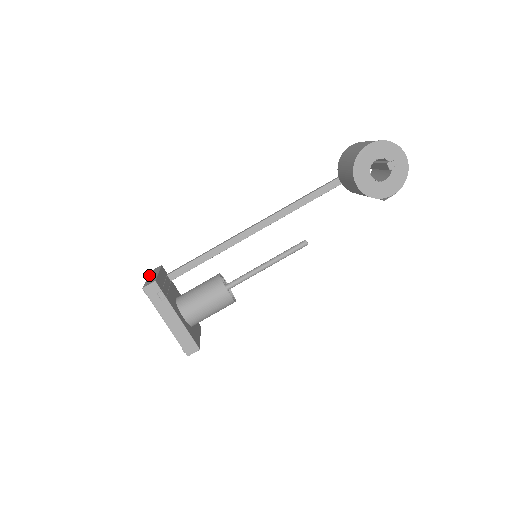
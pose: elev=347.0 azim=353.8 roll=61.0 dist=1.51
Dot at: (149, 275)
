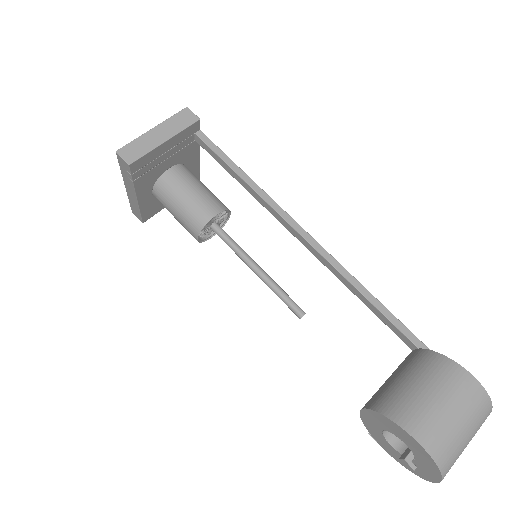
Dot at: (167, 121)
